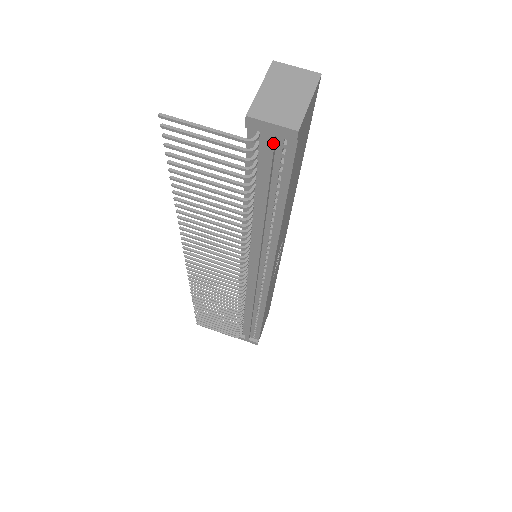
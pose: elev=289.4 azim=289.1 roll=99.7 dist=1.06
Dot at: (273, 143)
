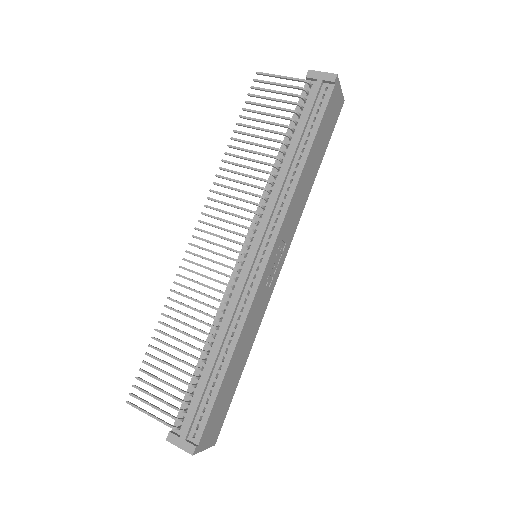
Dot at: (320, 85)
